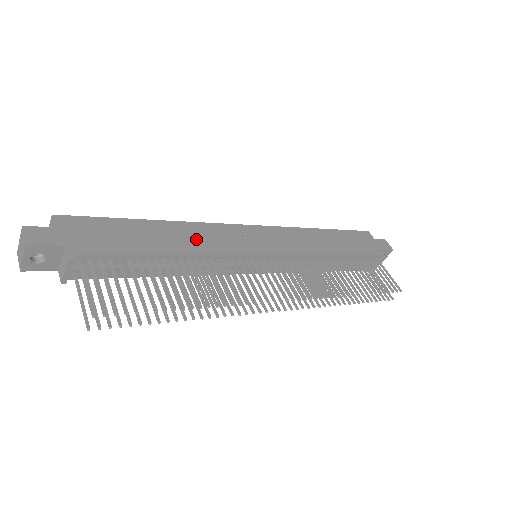
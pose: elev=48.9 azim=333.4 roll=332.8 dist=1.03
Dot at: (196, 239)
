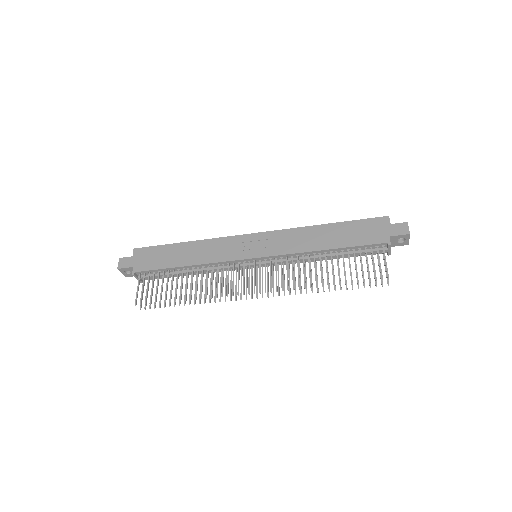
Dot at: (206, 252)
